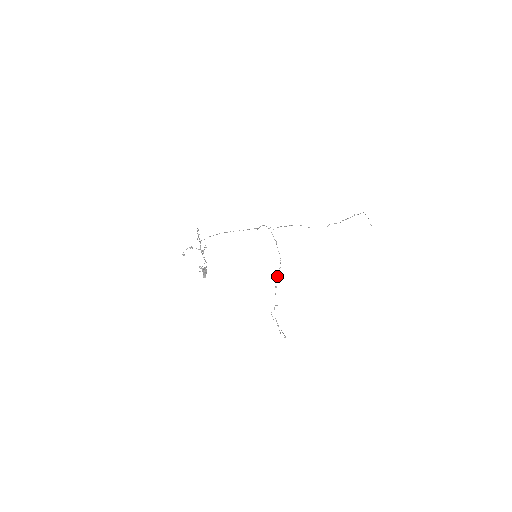
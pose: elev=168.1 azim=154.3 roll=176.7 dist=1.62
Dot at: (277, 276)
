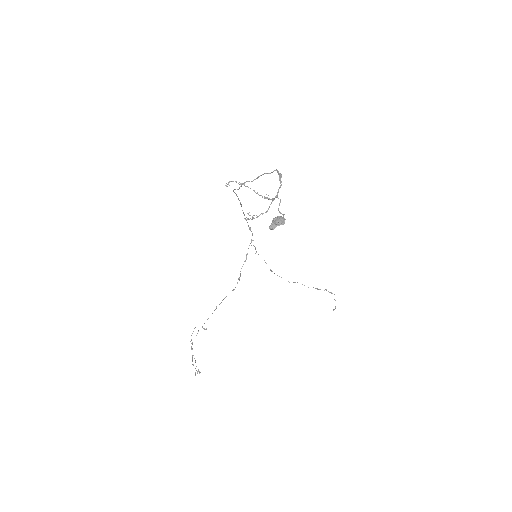
Dot at: (226, 296)
